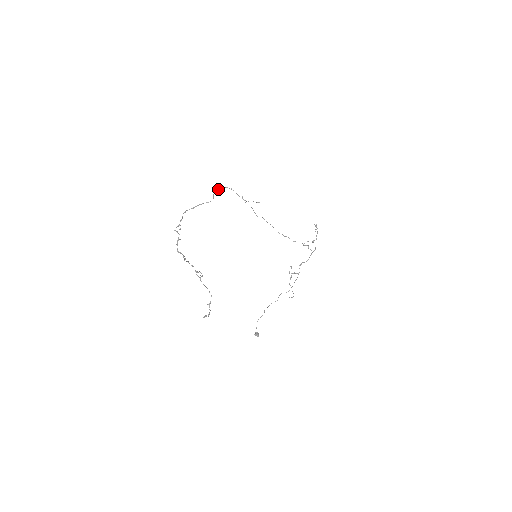
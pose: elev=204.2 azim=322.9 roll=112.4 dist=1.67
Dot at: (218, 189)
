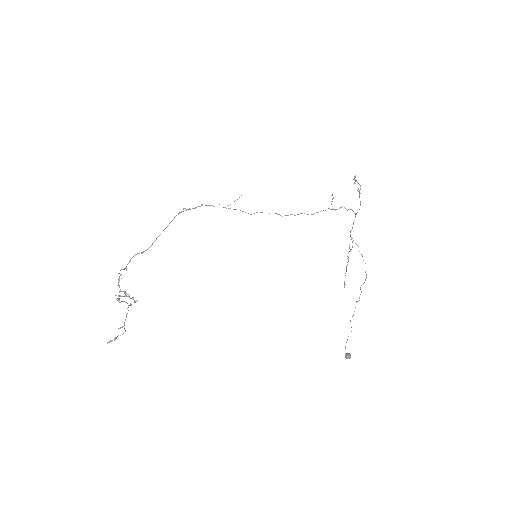
Dot at: occluded
